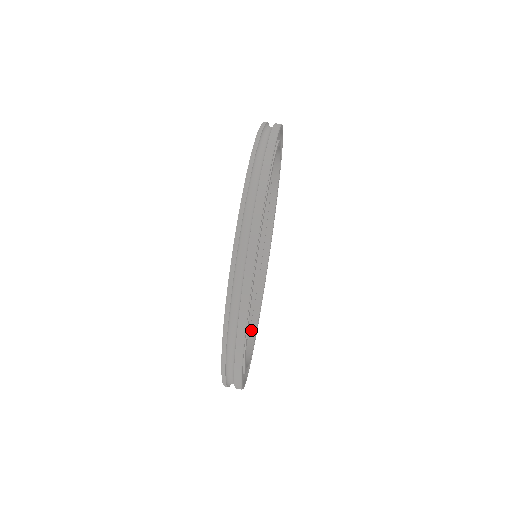
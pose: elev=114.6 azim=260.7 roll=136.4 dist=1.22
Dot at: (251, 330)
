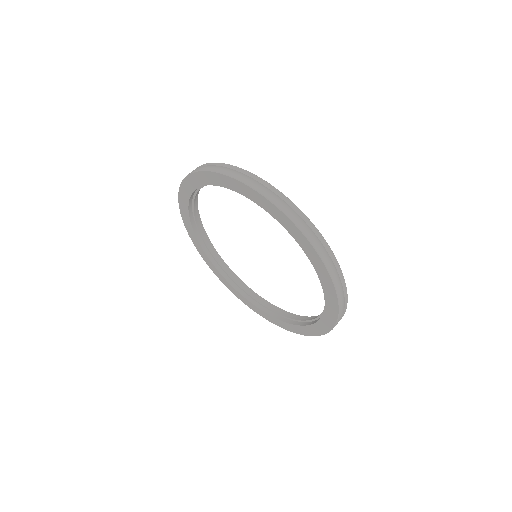
Dot at: occluded
